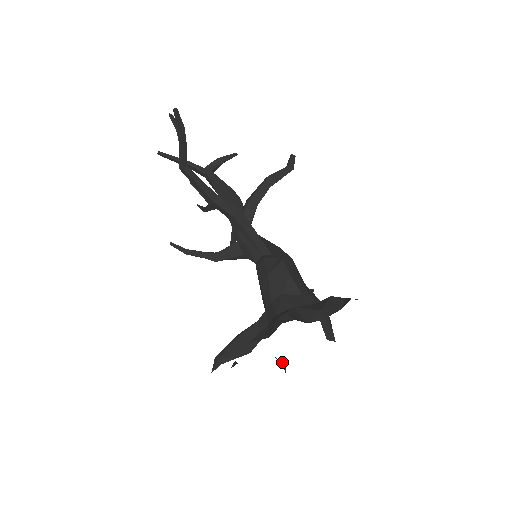
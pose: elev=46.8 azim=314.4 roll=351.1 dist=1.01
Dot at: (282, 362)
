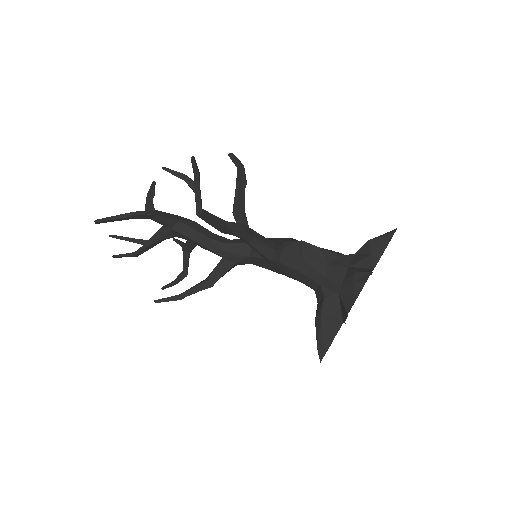
Dot at: occluded
